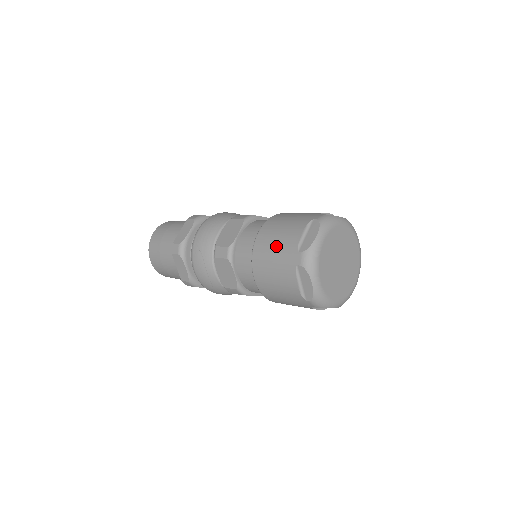
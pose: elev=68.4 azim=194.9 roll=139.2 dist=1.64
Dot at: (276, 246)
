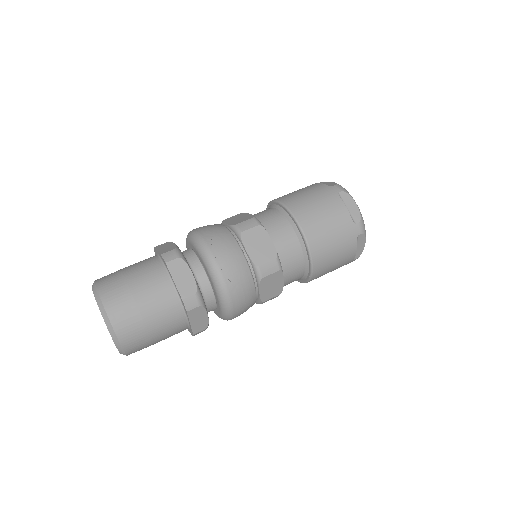
Dot at: (307, 193)
